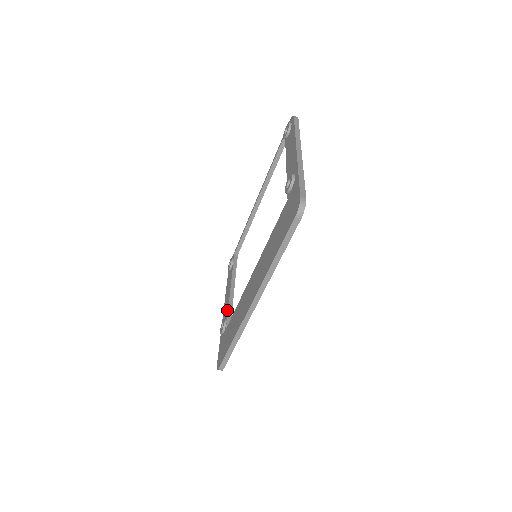
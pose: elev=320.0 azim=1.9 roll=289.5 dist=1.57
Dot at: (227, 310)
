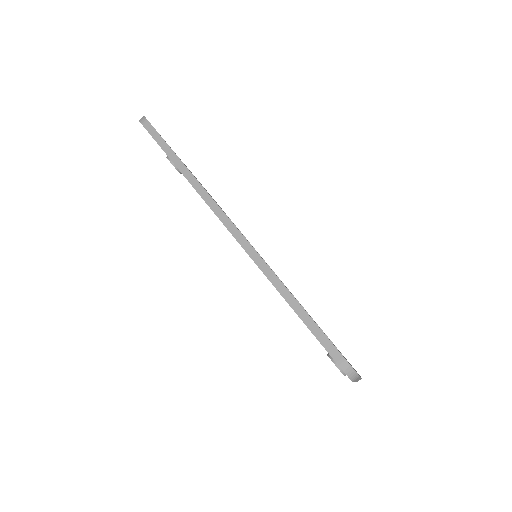
Dot at: occluded
